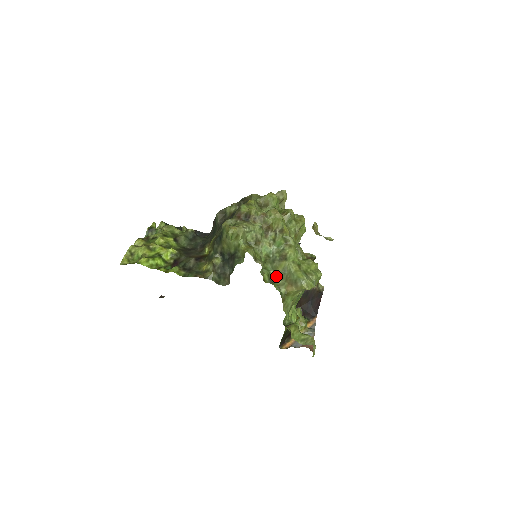
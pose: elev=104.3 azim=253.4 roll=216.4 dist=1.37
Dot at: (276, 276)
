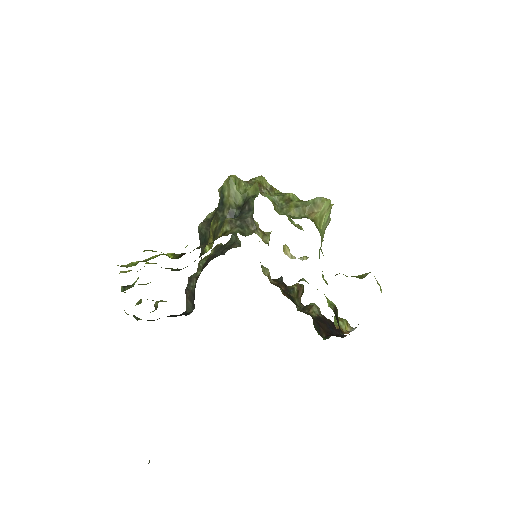
Dot at: (293, 217)
